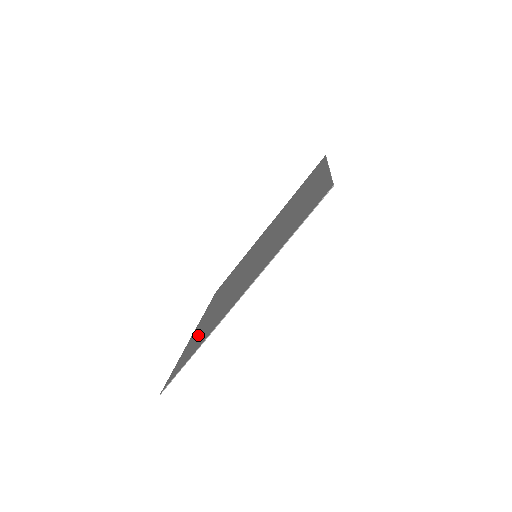
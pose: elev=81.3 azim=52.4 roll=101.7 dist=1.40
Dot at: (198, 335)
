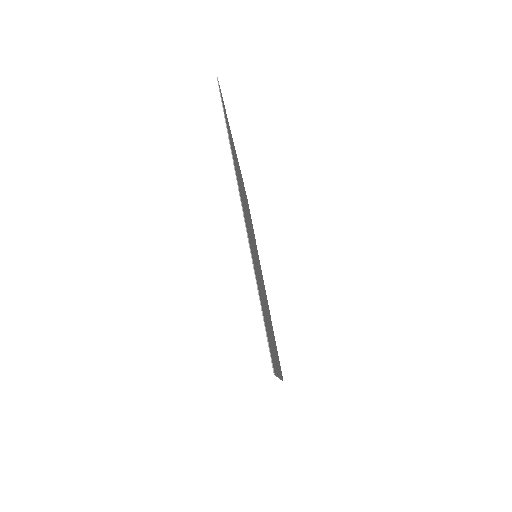
Dot at: occluded
